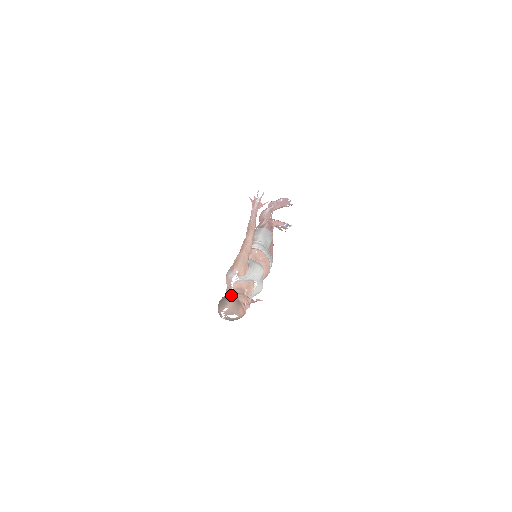
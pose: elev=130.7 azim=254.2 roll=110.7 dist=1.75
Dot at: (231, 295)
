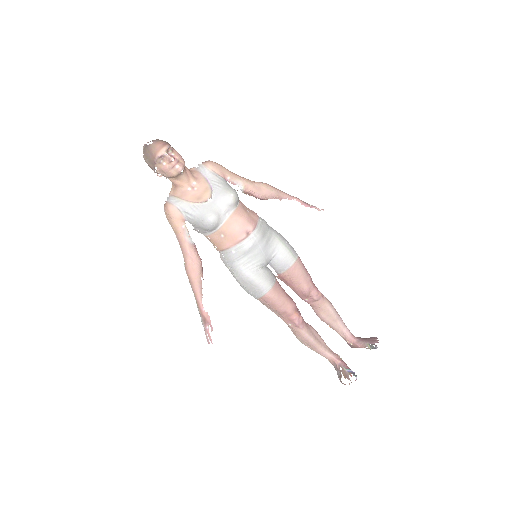
Dot at: occluded
